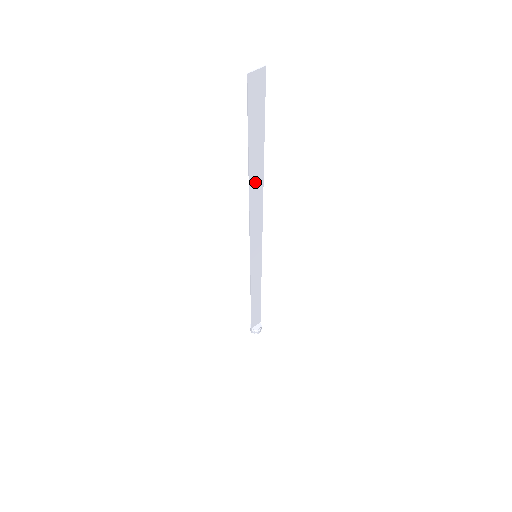
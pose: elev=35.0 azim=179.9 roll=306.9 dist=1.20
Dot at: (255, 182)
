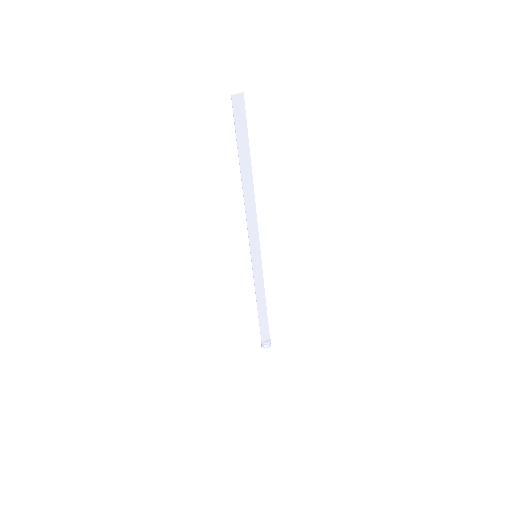
Dot at: (247, 182)
